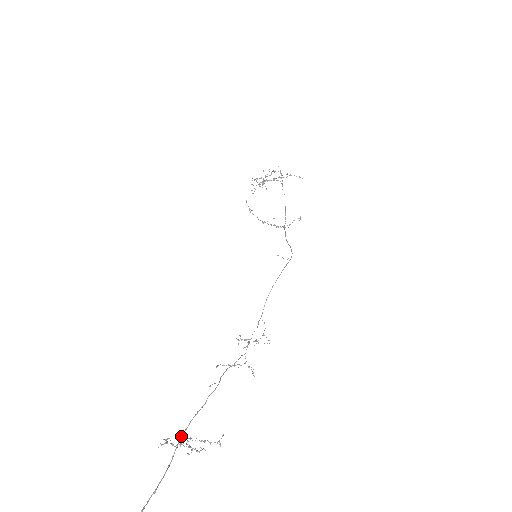
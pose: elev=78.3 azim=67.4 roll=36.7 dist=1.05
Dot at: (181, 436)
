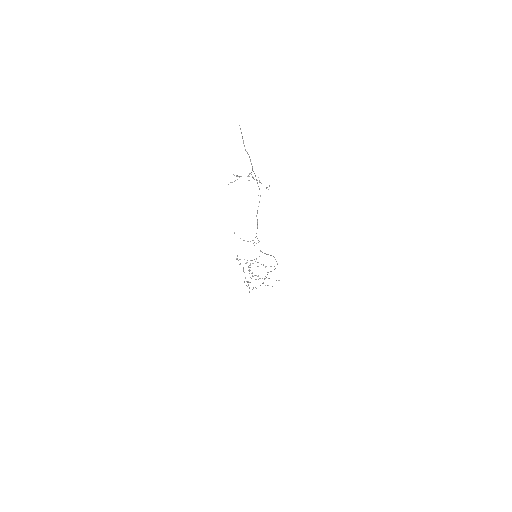
Dot at: (253, 171)
